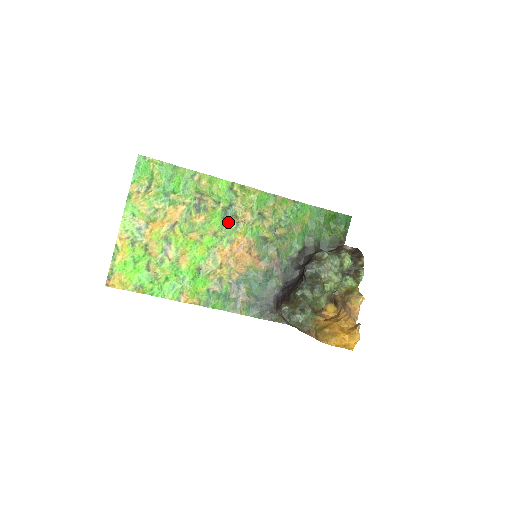
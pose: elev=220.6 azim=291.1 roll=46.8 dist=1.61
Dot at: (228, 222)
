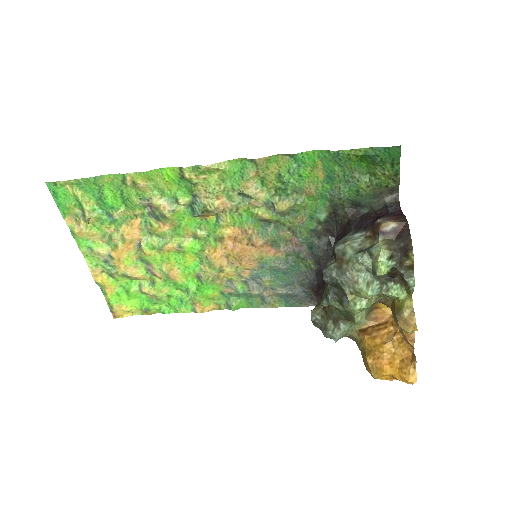
Dot at: (204, 217)
